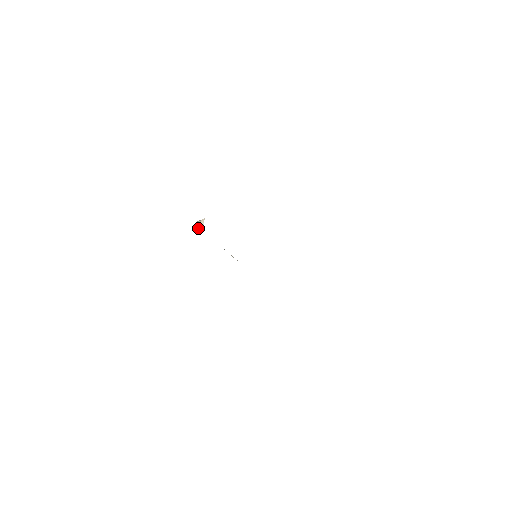
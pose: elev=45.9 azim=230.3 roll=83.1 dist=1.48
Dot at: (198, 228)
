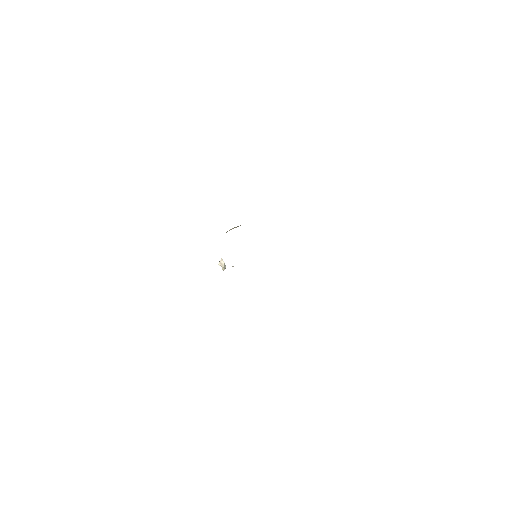
Dot at: (223, 267)
